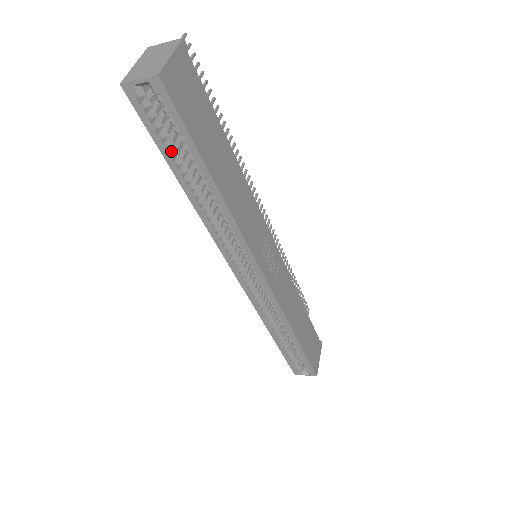
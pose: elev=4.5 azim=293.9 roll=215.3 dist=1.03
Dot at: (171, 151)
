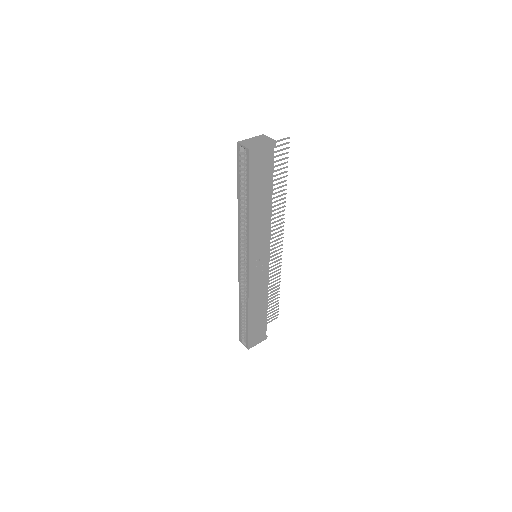
Dot at: (241, 179)
